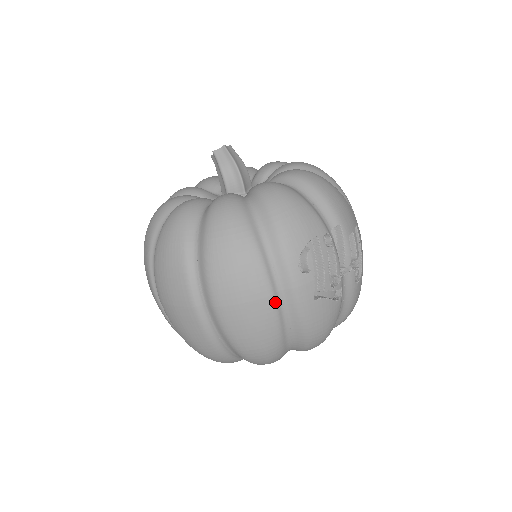
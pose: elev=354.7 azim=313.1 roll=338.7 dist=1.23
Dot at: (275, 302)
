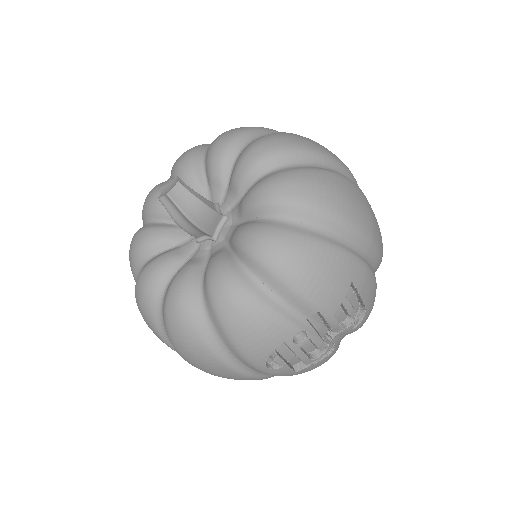
Dot at: (254, 377)
